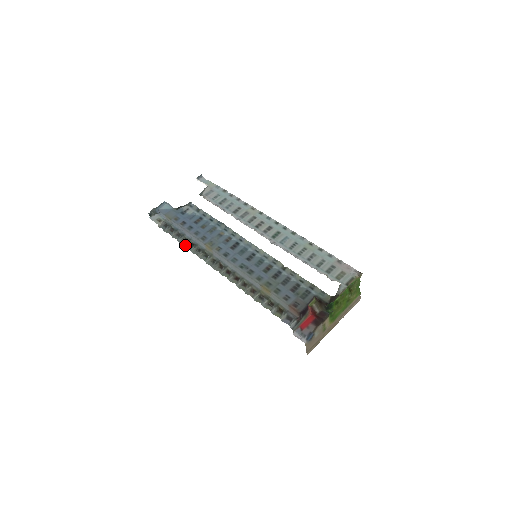
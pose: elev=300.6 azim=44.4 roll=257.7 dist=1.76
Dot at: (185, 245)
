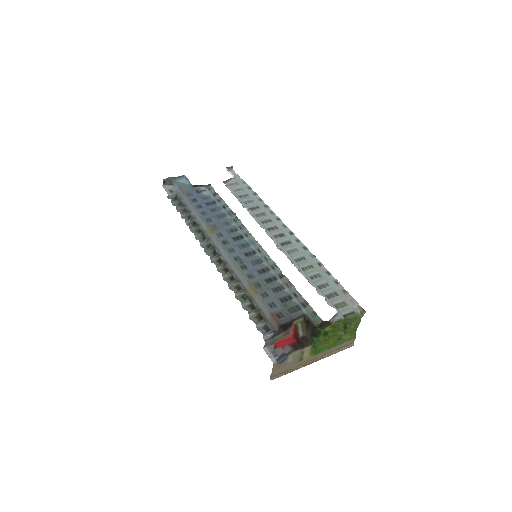
Dot at: (186, 222)
